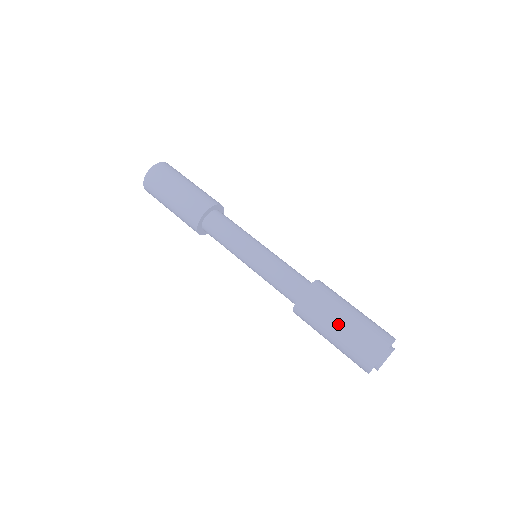
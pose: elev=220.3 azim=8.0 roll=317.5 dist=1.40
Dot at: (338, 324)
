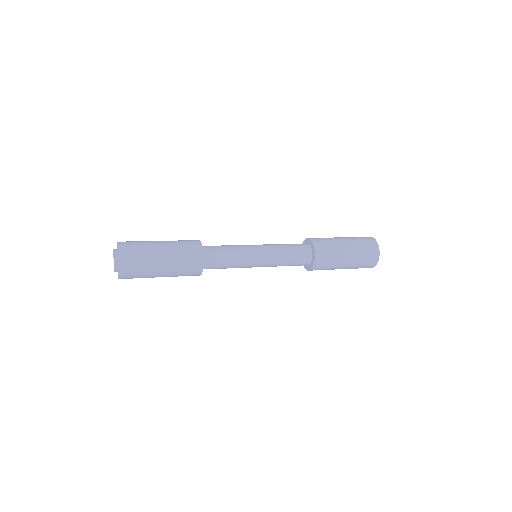
Dot at: (347, 256)
